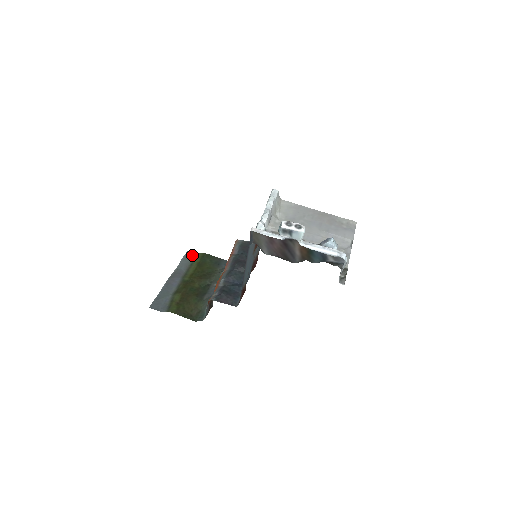
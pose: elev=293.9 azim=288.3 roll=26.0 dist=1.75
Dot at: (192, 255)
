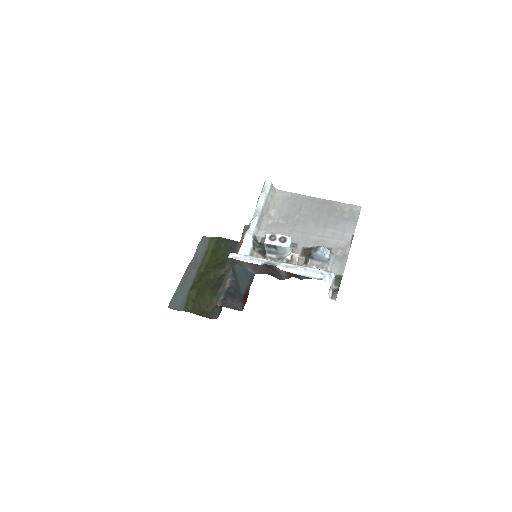
Dot at: (207, 240)
